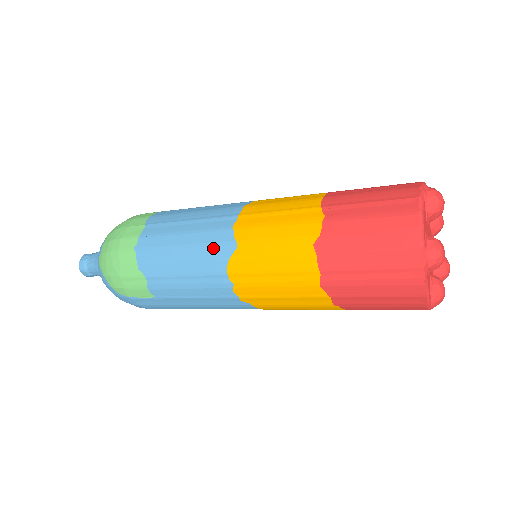
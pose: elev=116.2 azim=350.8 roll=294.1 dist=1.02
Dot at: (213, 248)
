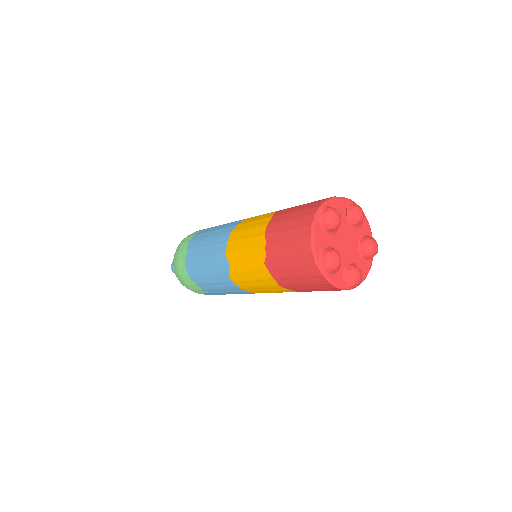
Dot at: (219, 267)
